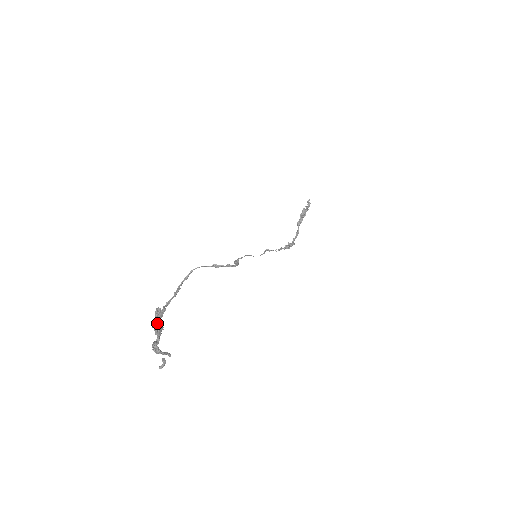
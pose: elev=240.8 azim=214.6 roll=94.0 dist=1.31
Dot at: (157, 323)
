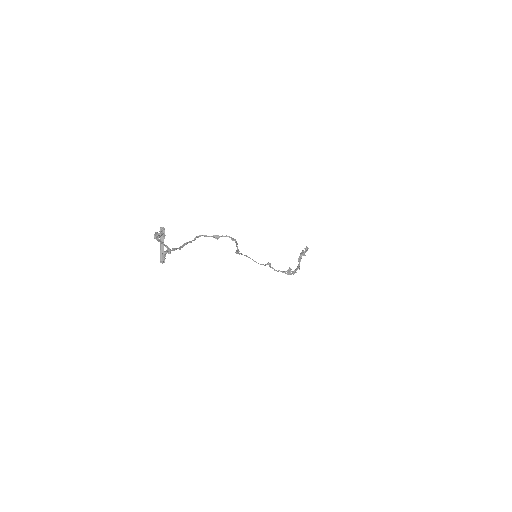
Dot at: (162, 246)
